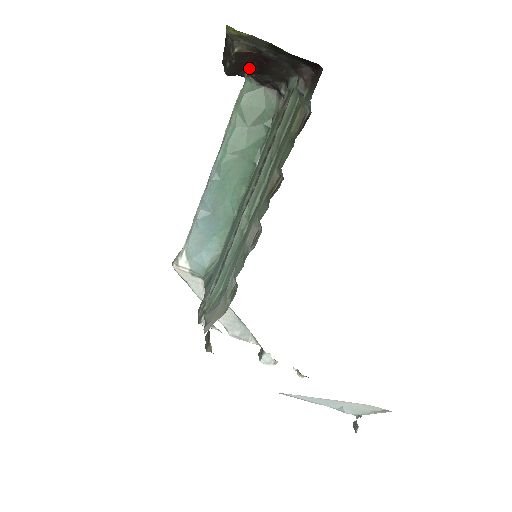
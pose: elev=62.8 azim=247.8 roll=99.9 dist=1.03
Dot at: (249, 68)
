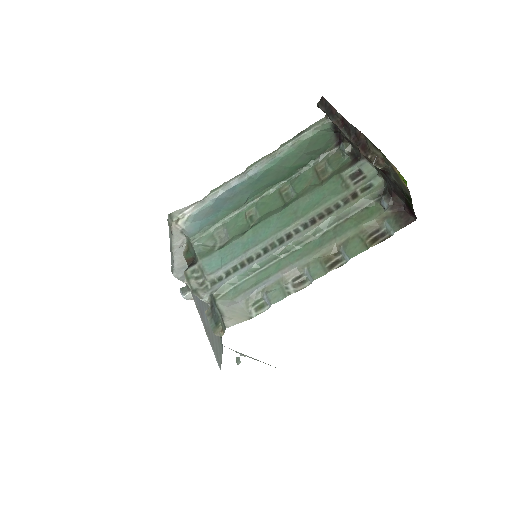
Dot at: occluded
